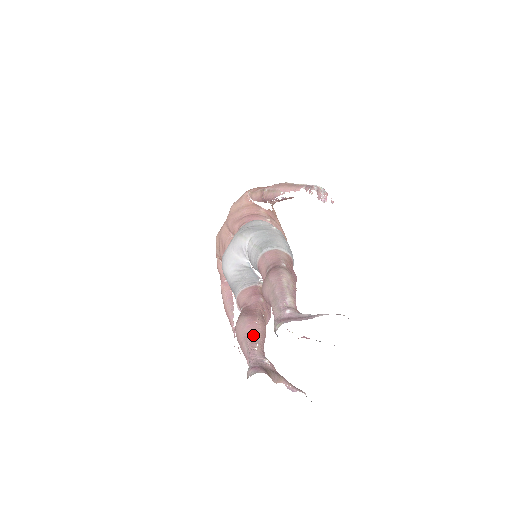
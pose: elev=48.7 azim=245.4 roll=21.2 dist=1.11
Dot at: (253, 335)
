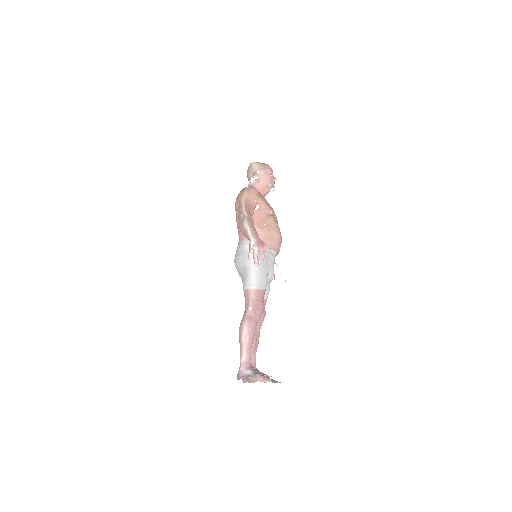
Dot at: occluded
